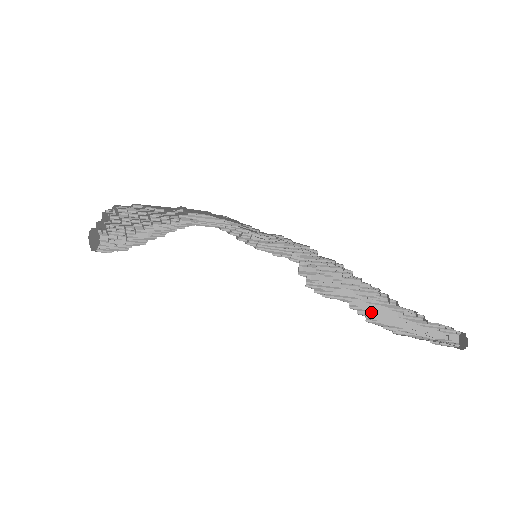
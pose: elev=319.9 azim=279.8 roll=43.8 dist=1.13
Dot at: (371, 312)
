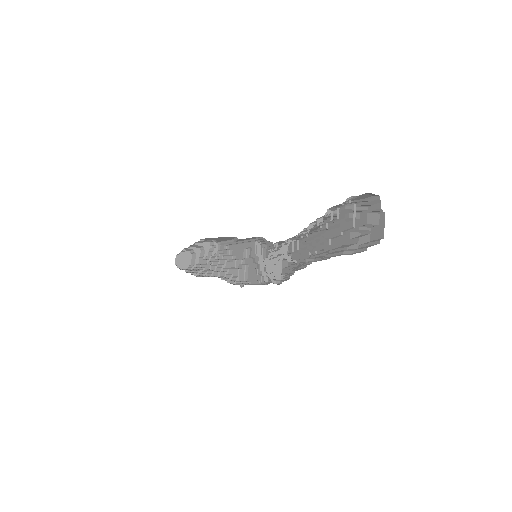
Dot at: occluded
